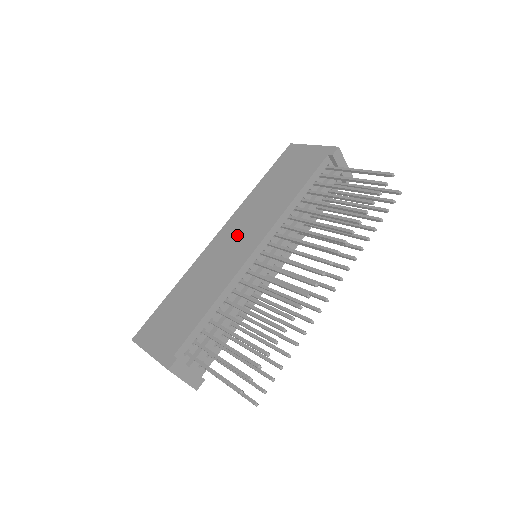
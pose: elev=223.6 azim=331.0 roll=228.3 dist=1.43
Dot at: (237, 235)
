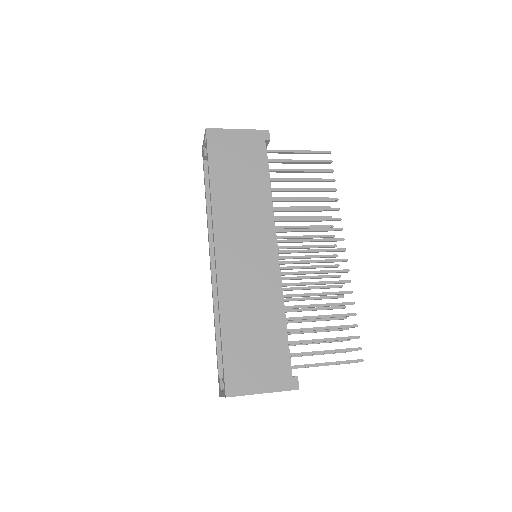
Dot at: (243, 246)
